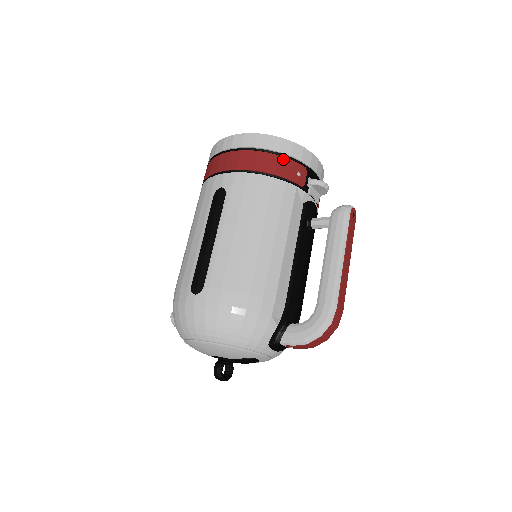
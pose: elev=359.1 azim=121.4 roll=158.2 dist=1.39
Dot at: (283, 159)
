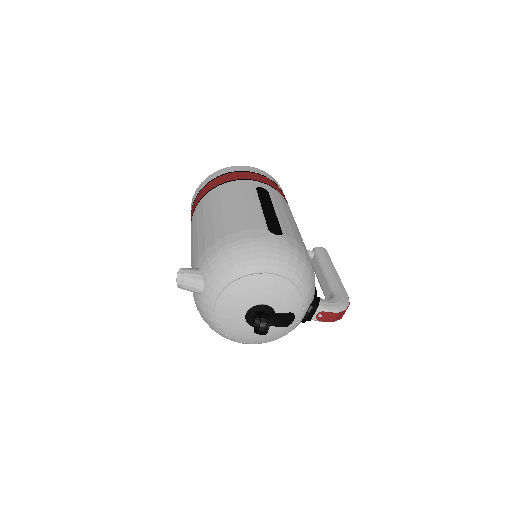
Dot at: occluded
